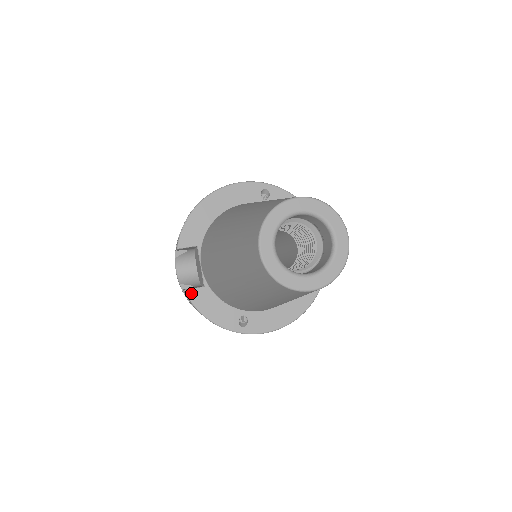
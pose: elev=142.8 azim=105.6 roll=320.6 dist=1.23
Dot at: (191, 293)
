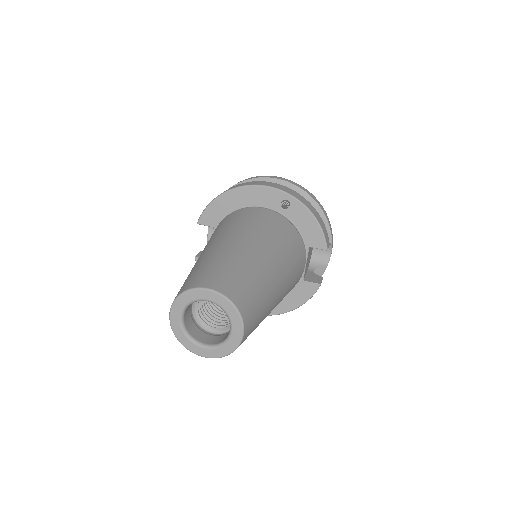
Dot at: occluded
